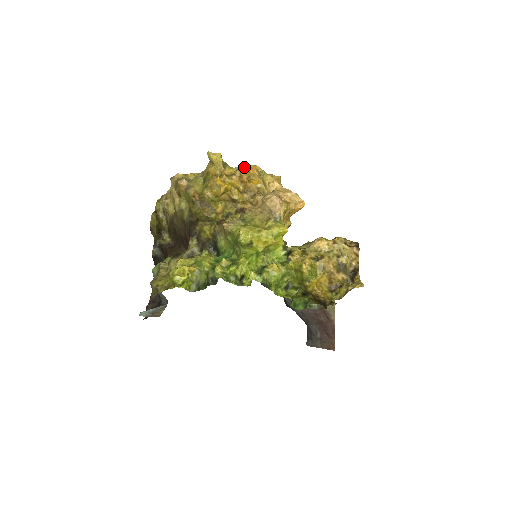
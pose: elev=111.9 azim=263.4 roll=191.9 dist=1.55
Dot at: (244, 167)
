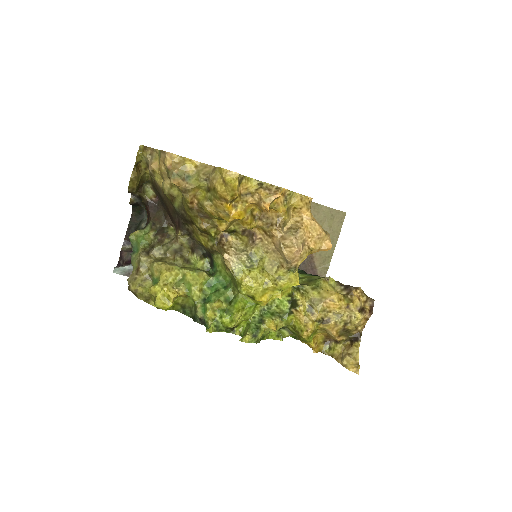
Dot at: (267, 198)
